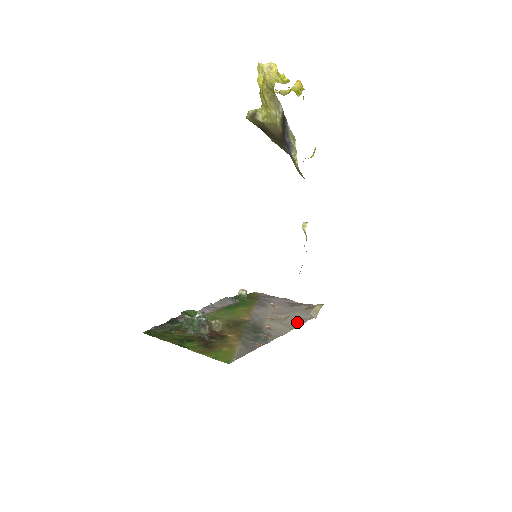
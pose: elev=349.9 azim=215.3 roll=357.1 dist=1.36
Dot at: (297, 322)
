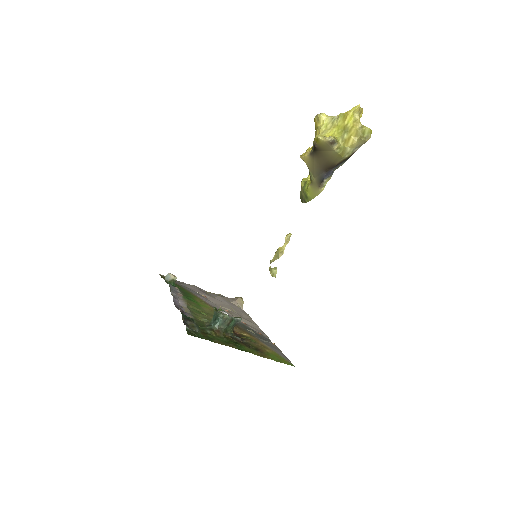
Dot at: (247, 316)
